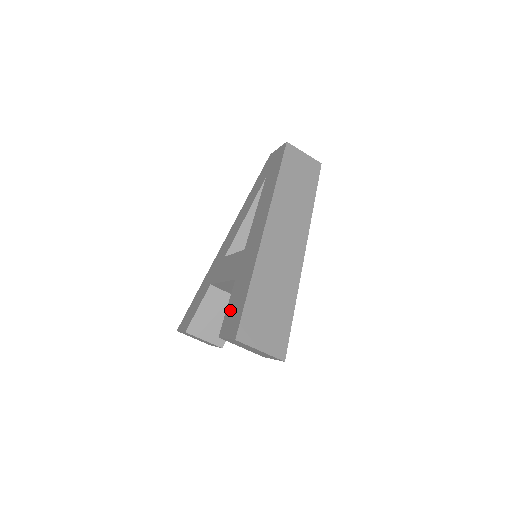
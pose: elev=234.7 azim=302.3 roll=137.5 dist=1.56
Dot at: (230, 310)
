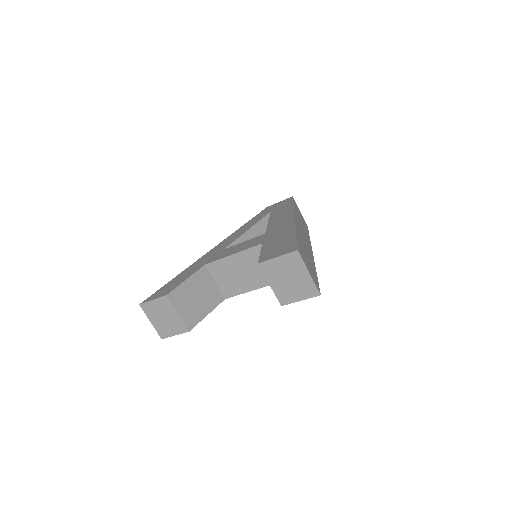
Dot at: (269, 250)
